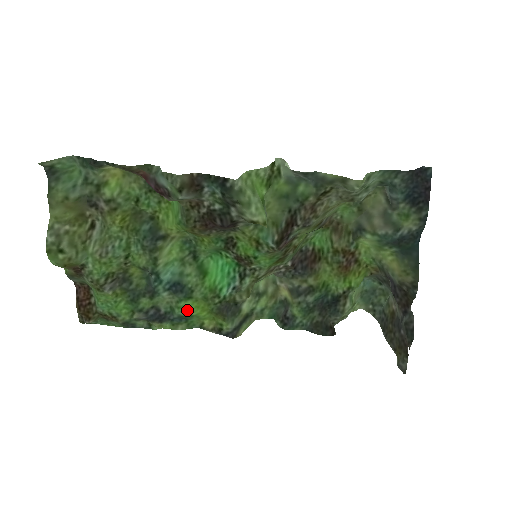
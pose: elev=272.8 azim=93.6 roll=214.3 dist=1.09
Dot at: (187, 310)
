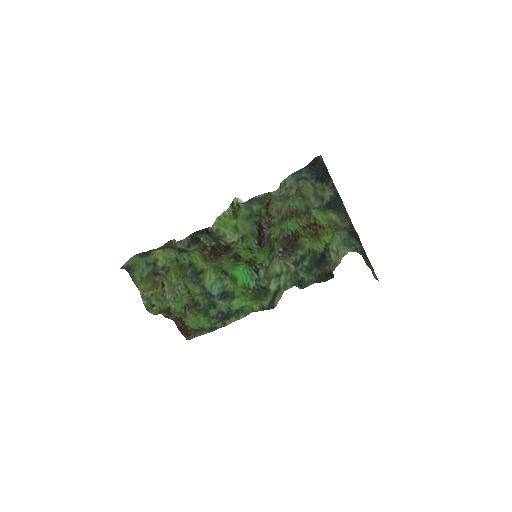
Dot at: (237, 305)
